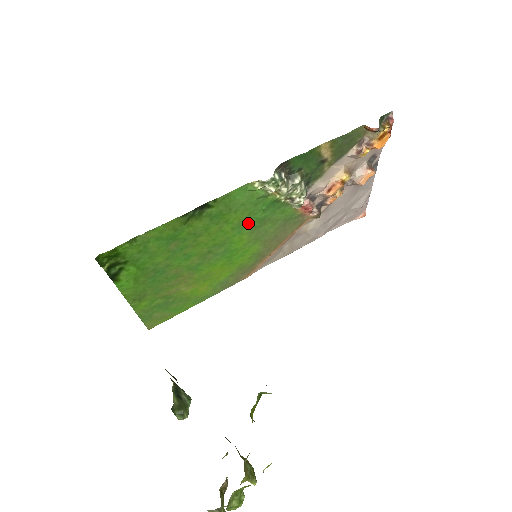
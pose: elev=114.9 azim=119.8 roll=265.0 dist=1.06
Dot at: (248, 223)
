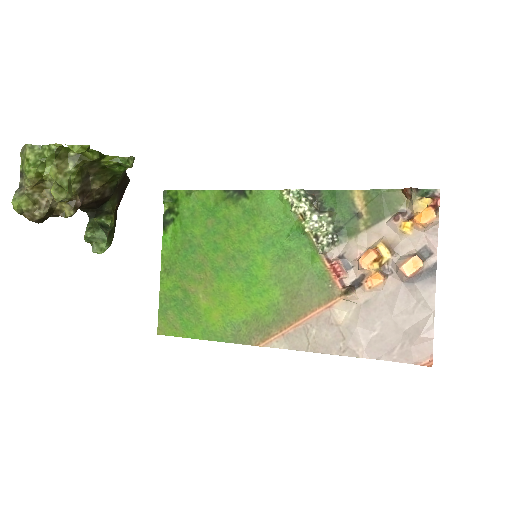
Dot at: (273, 245)
